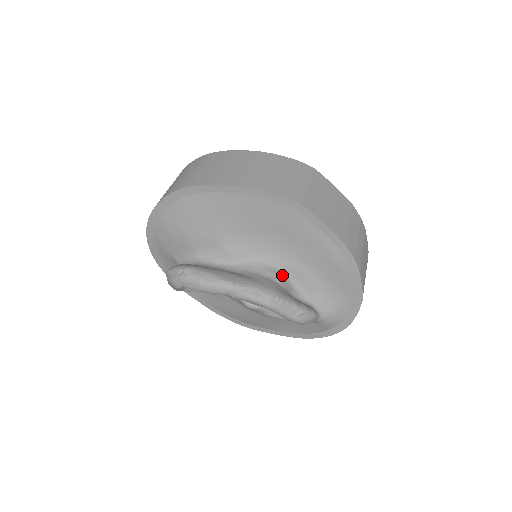
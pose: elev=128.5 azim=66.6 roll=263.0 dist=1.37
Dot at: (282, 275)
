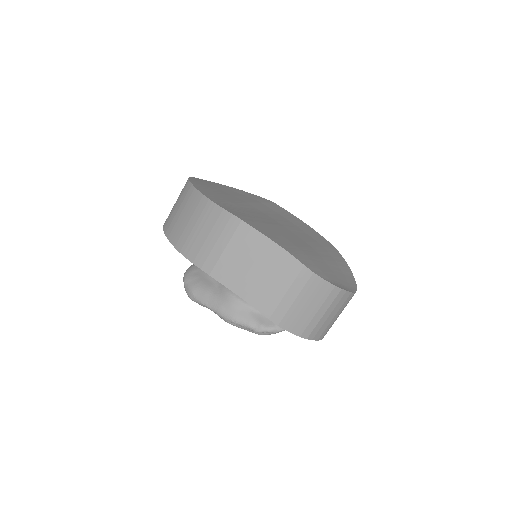
Dot at: occluded
